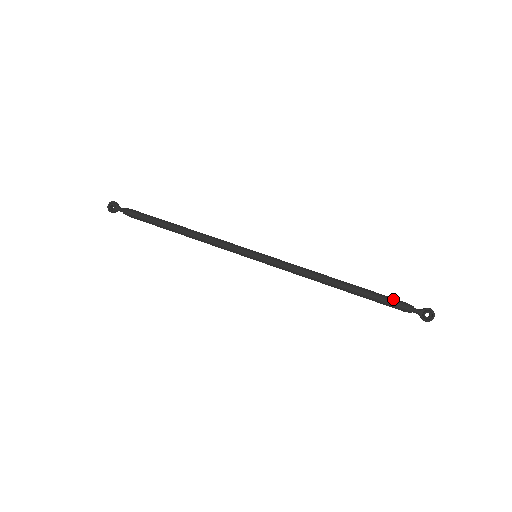
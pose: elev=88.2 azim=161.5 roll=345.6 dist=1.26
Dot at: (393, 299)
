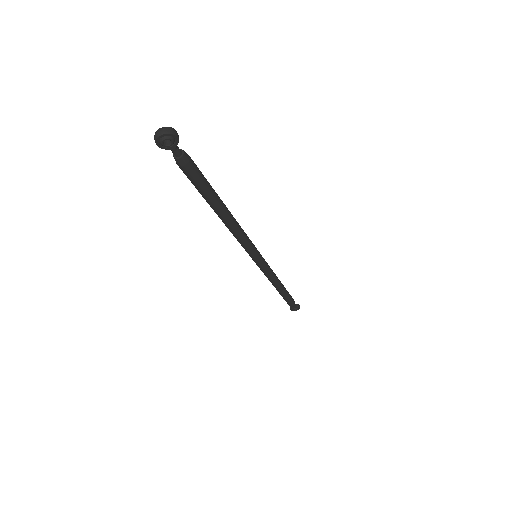
Dot at: (293, 301)
